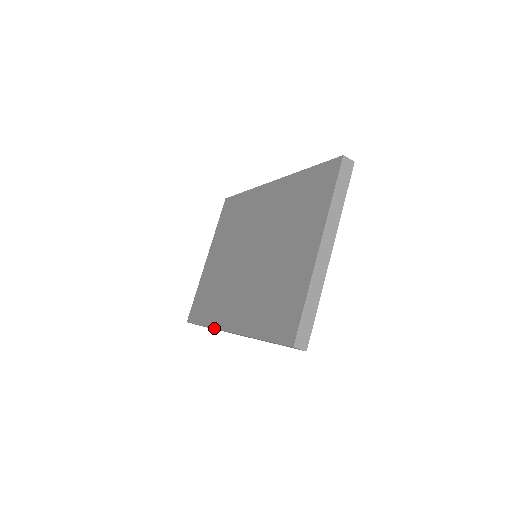
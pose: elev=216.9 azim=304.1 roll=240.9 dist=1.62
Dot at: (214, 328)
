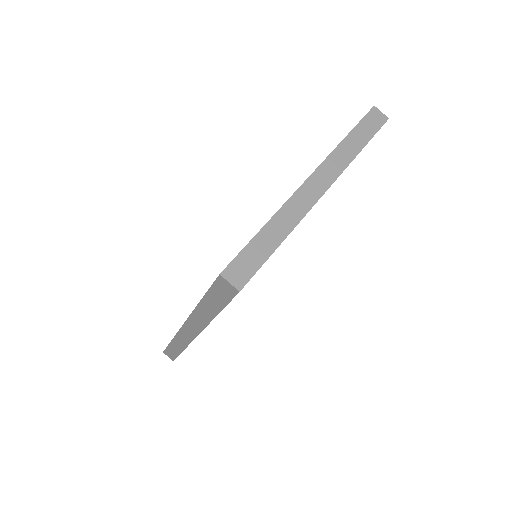
Dot at: occluded
